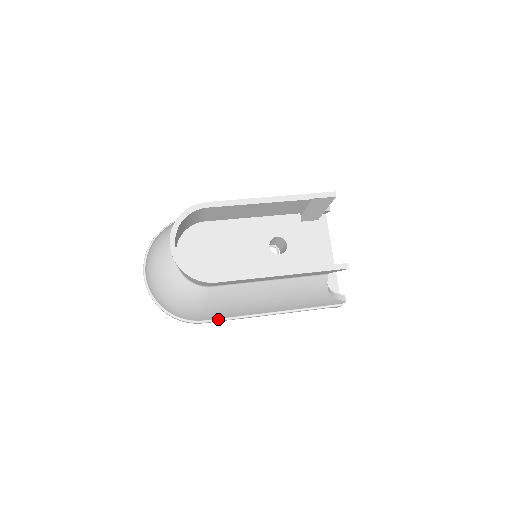
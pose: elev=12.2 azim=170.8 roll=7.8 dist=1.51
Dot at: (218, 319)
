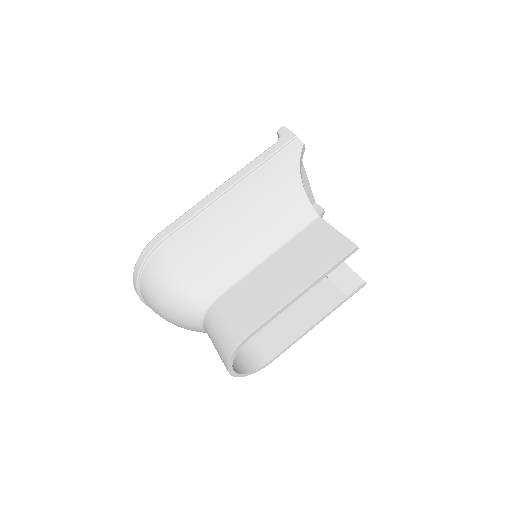
Dot at: occluded
